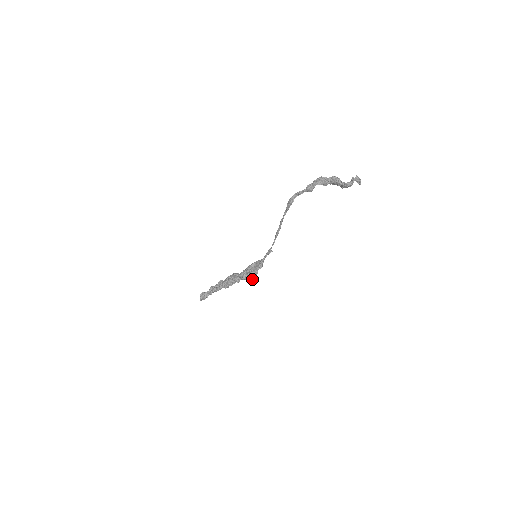
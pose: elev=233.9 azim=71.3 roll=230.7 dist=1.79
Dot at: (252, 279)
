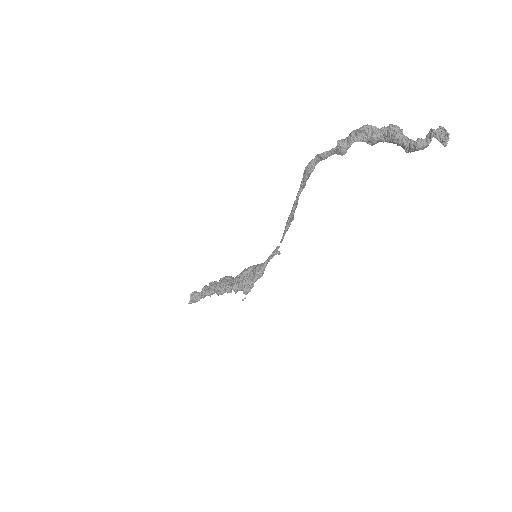
Dot at: (244, 293)
